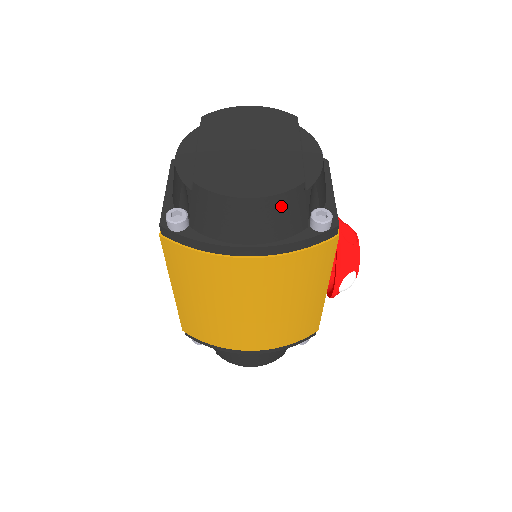
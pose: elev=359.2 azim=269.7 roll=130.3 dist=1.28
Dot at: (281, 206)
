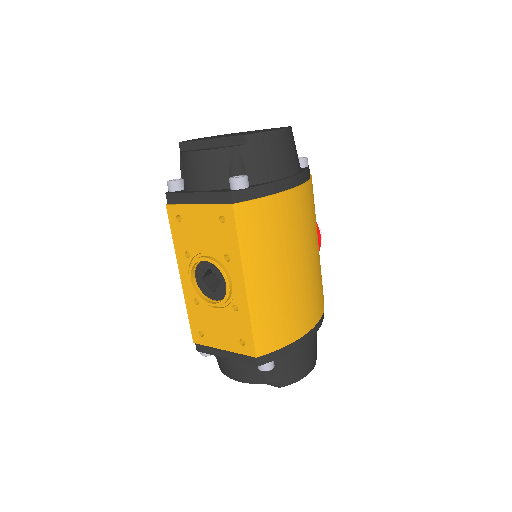
Dot at: (293, 138)
